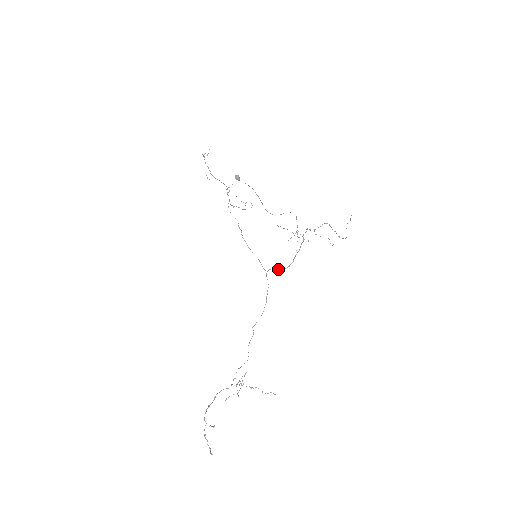
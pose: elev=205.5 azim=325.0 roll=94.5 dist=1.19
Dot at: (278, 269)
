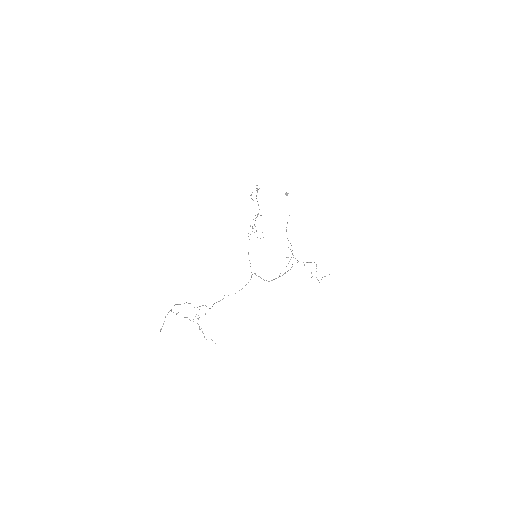
Dot at: (261, 278)
